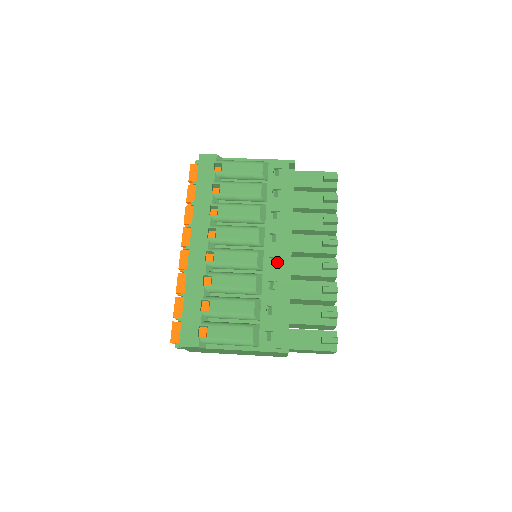
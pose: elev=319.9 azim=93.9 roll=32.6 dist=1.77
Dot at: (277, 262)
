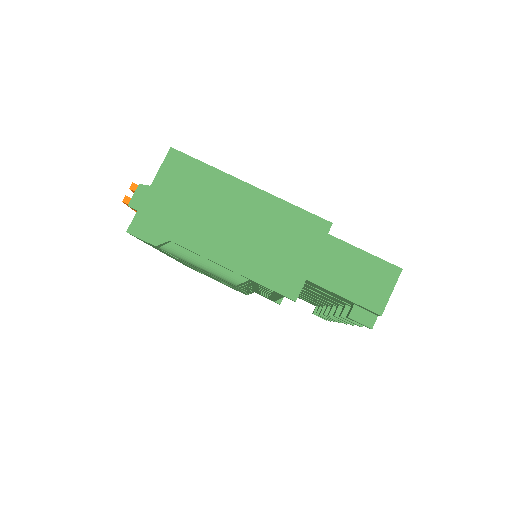
Dot at: (269, 296)
